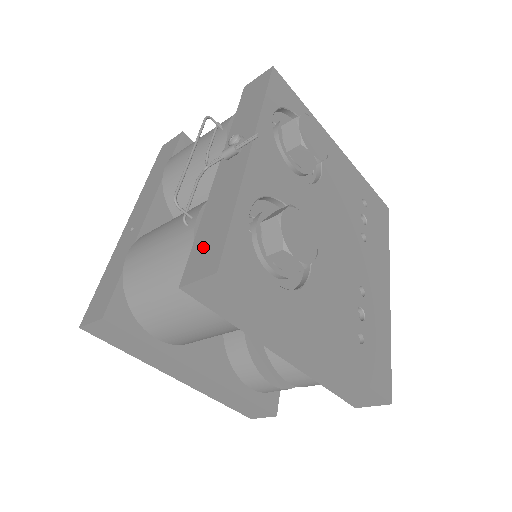
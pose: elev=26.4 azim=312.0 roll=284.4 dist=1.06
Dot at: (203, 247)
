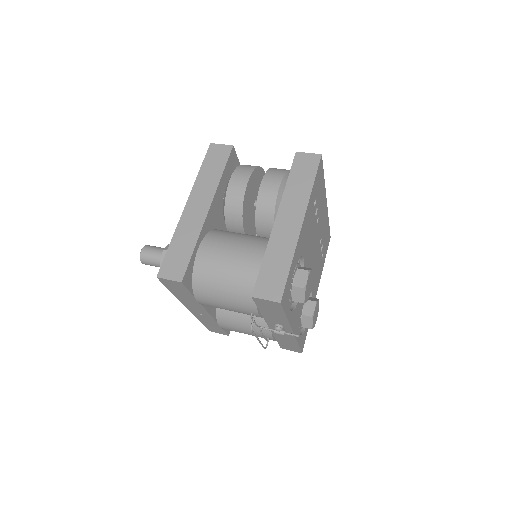
Dot at: (286, 346)
